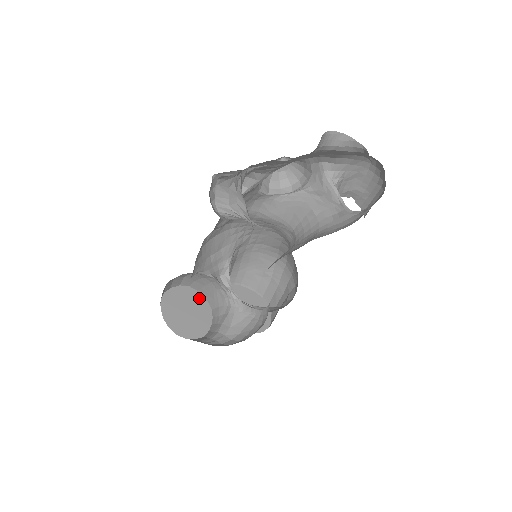
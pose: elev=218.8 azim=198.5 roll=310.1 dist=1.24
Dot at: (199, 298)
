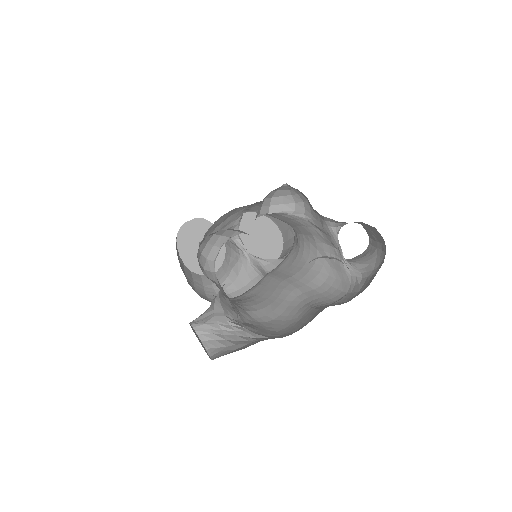
Dot at: occluded
